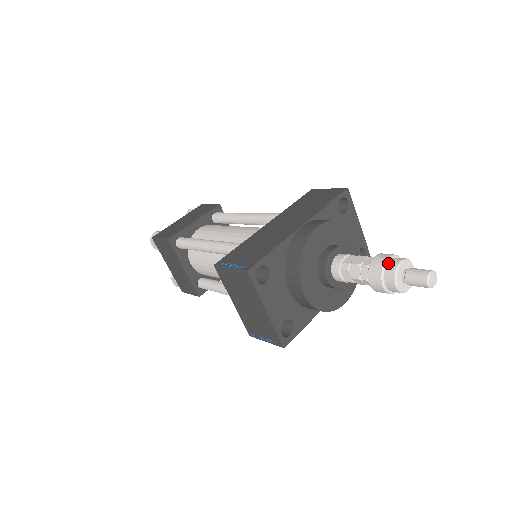
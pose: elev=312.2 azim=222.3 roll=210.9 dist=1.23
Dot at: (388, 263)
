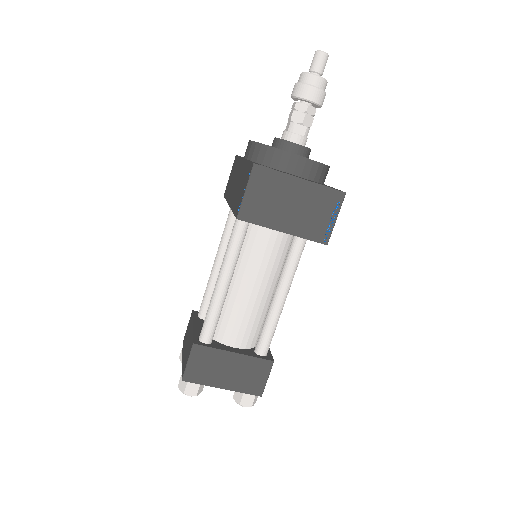
Dot at: (299, 82)
